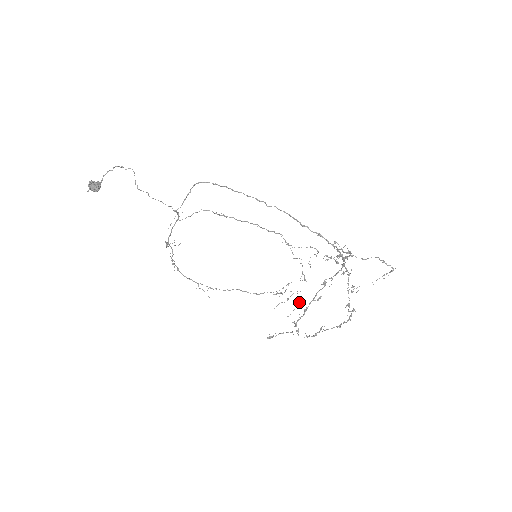
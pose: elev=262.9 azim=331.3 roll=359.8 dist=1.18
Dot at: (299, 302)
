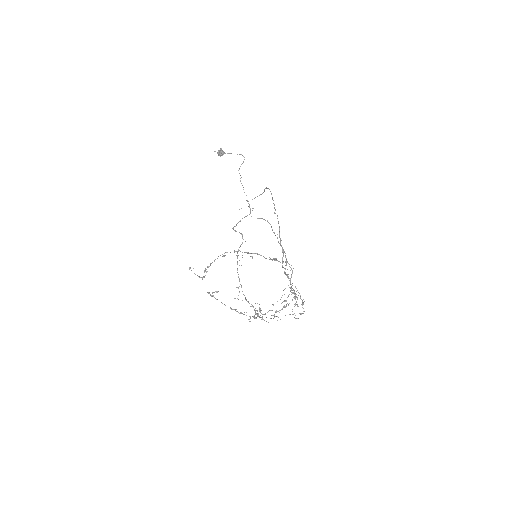
Dot at: occluded
